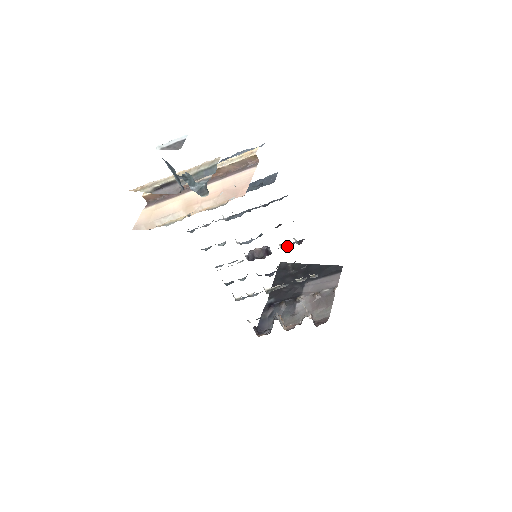
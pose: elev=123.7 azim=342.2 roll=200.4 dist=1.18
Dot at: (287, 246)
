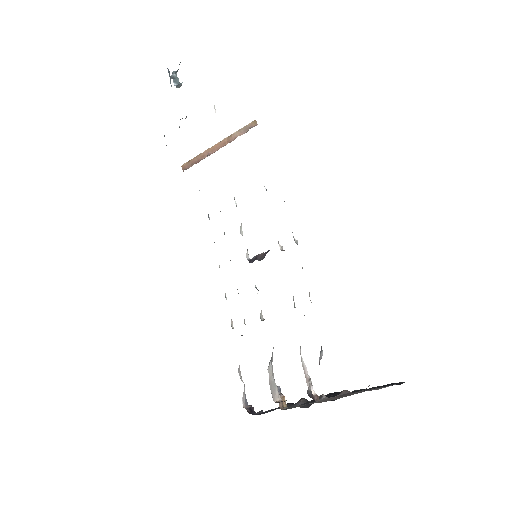
Dot at: occluded
